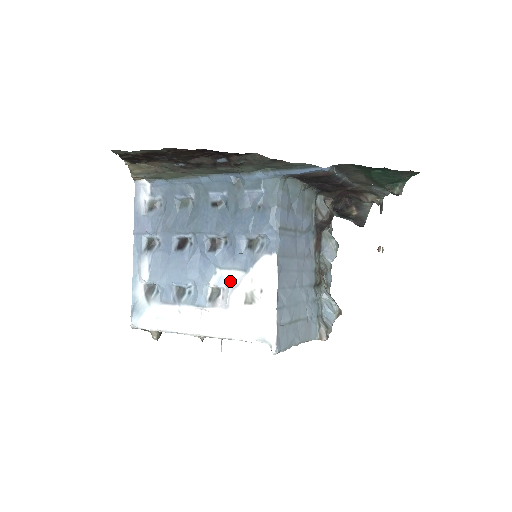
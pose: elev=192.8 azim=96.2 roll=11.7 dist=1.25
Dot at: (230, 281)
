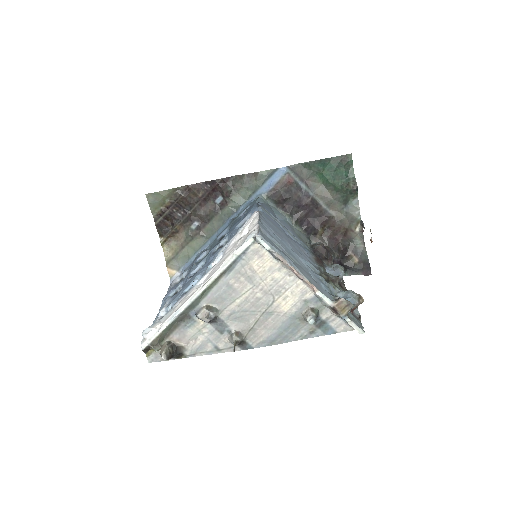
Dot at: (226, 246)
